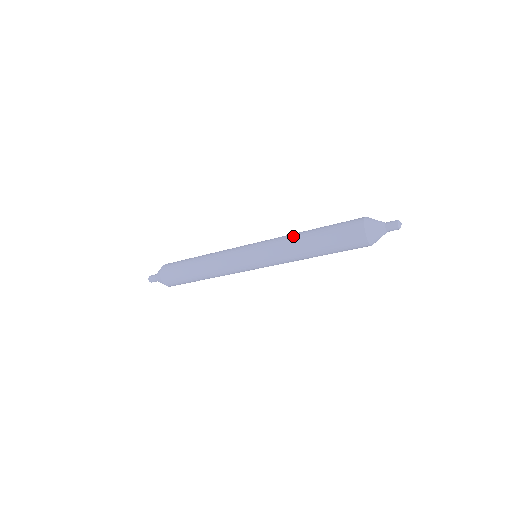
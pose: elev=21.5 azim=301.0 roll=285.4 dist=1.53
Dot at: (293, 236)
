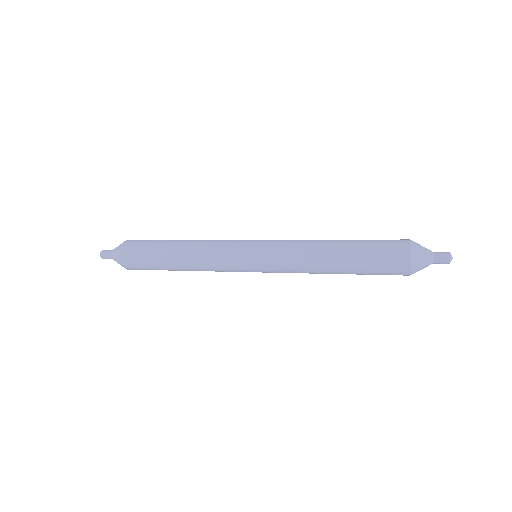
Dot at: (313, 260)
